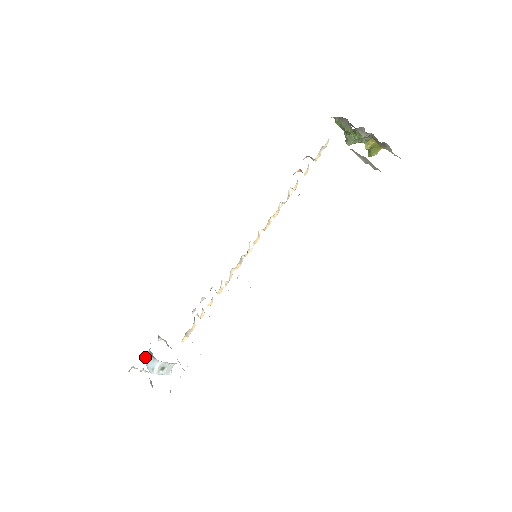
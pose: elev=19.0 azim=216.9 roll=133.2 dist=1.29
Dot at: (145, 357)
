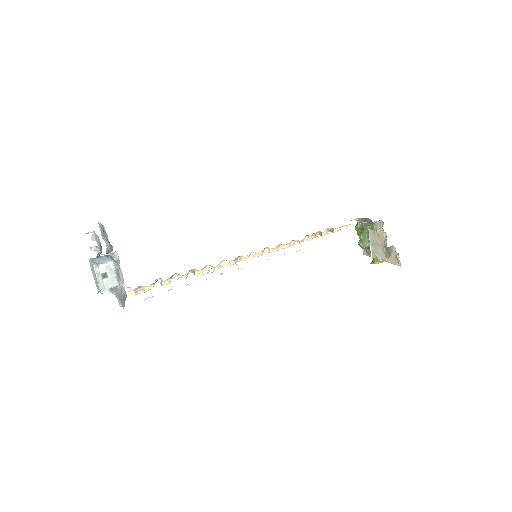
Dot at: occluded
